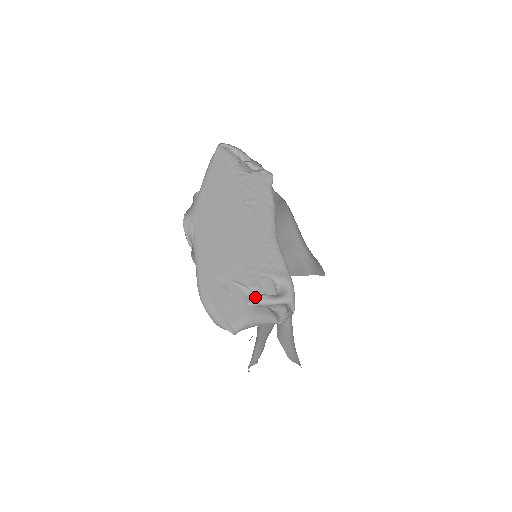
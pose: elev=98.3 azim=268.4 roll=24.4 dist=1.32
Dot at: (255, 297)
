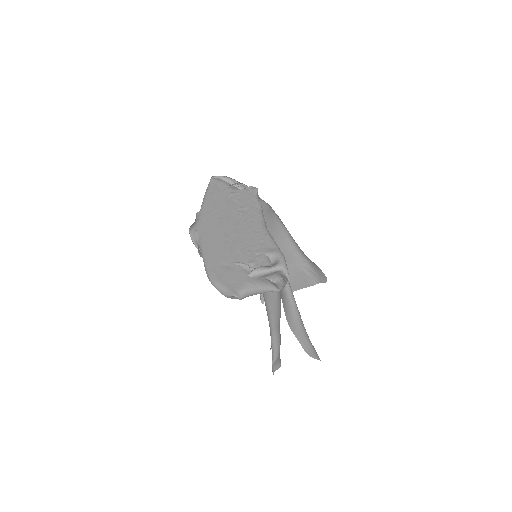
Dot at: occluded
